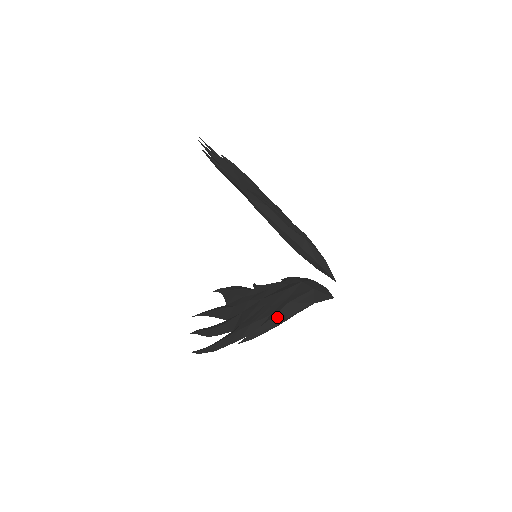
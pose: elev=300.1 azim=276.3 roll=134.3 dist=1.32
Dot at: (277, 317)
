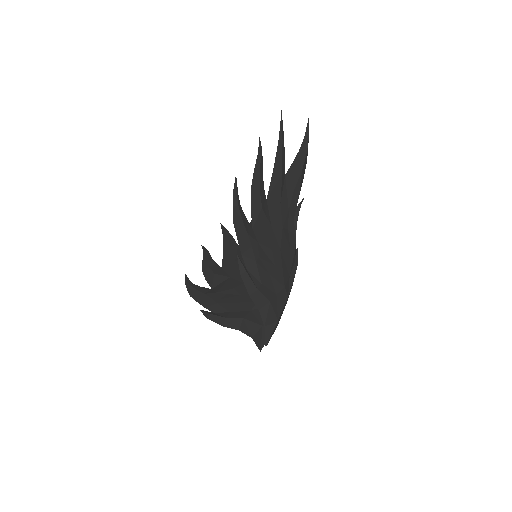
Dot at: (229, 321)
